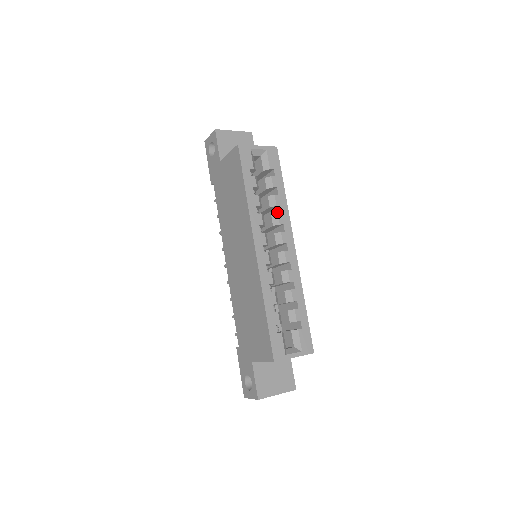
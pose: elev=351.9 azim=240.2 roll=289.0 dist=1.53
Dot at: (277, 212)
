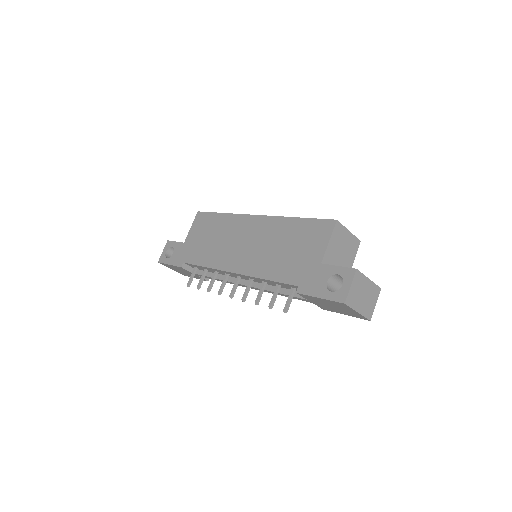
Dot at: occluded
